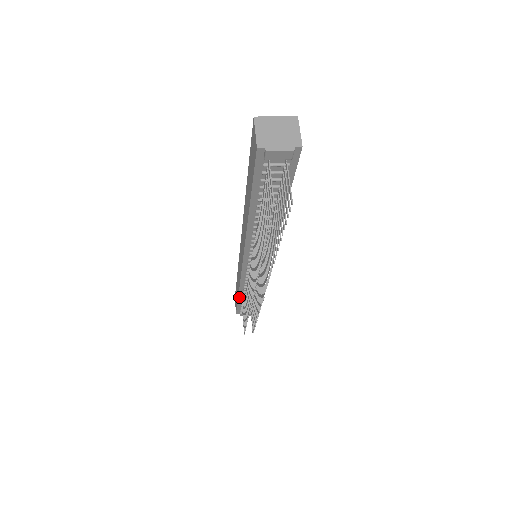
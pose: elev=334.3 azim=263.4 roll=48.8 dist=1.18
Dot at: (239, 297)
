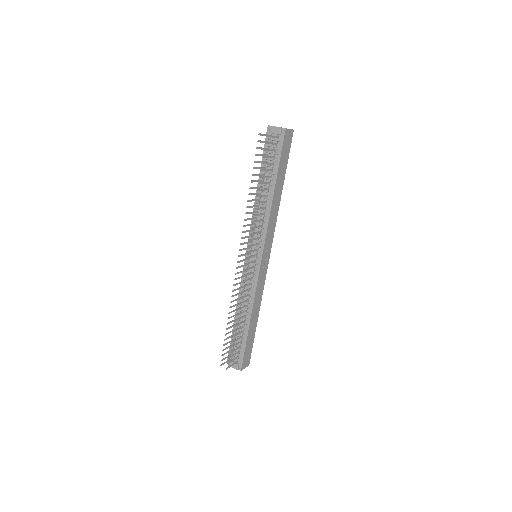
Dot at: occluded
